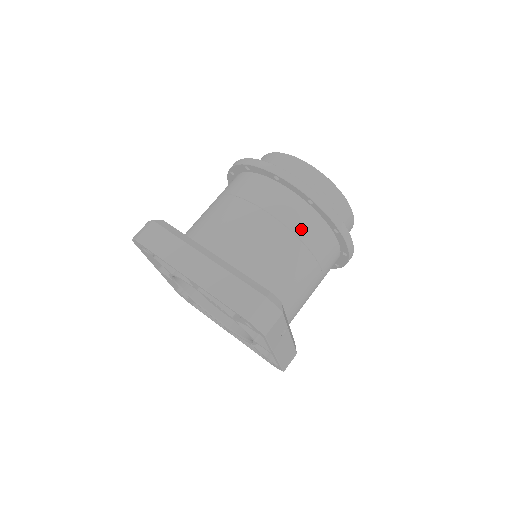
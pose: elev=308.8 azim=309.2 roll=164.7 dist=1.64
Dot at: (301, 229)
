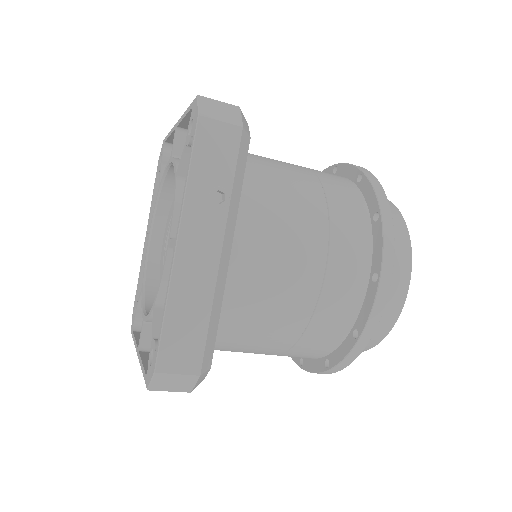
Dot at: (331, 185)
